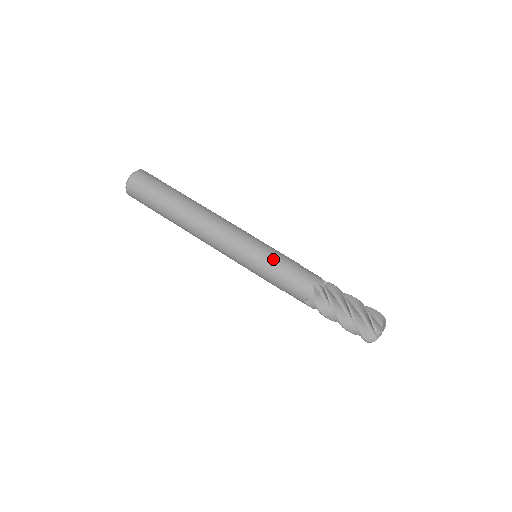
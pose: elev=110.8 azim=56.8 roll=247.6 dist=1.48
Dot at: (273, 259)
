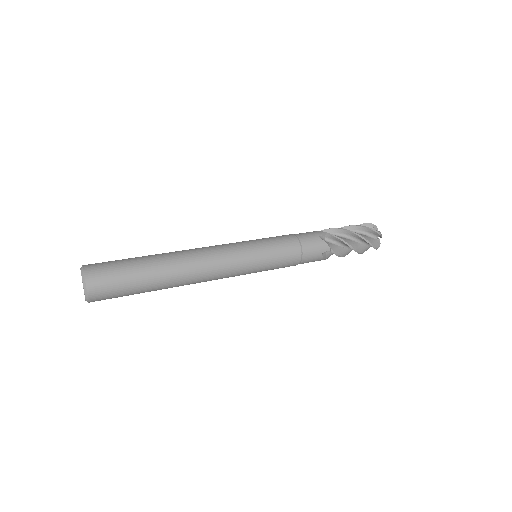
Dot at: (278, 243)
